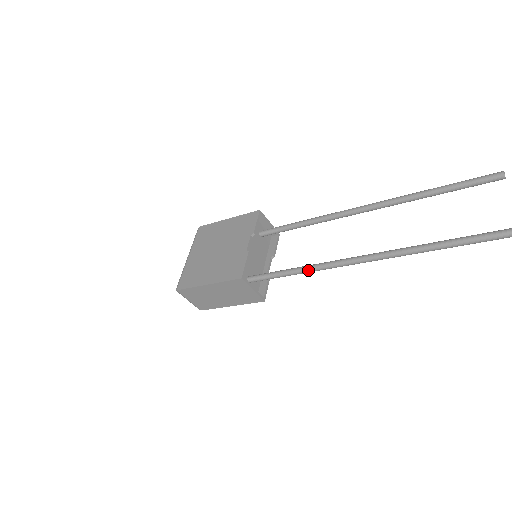
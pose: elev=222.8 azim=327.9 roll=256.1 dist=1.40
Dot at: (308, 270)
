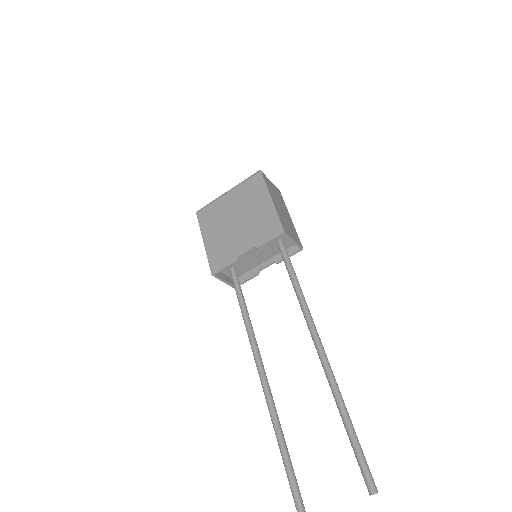
Dot at: occluded
